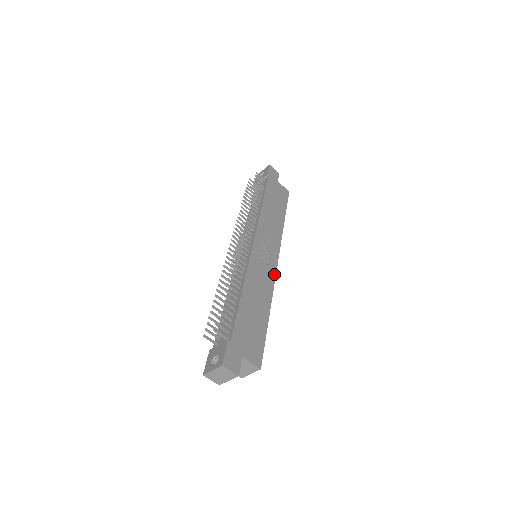
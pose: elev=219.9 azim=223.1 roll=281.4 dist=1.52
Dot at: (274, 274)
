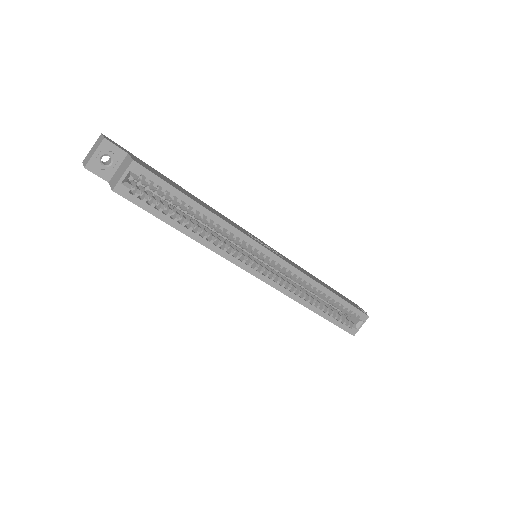
Dot at: (256, 241)
